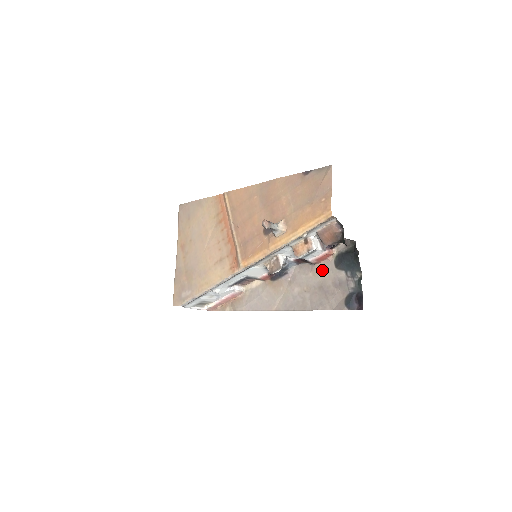
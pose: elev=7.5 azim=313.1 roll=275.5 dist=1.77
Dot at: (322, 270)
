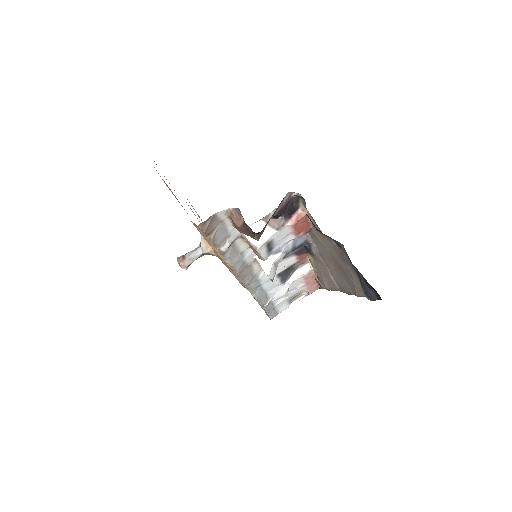
Dot at: (320, 238)
